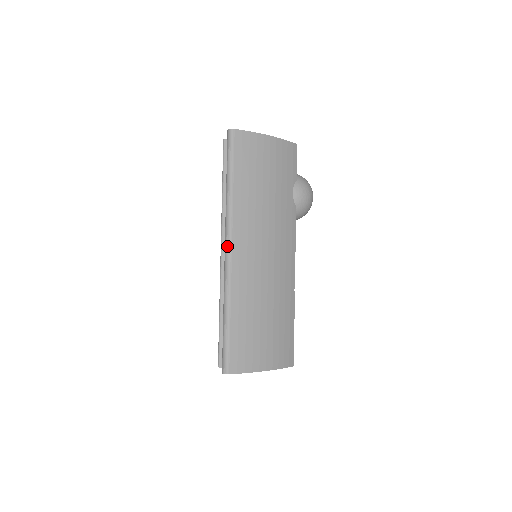
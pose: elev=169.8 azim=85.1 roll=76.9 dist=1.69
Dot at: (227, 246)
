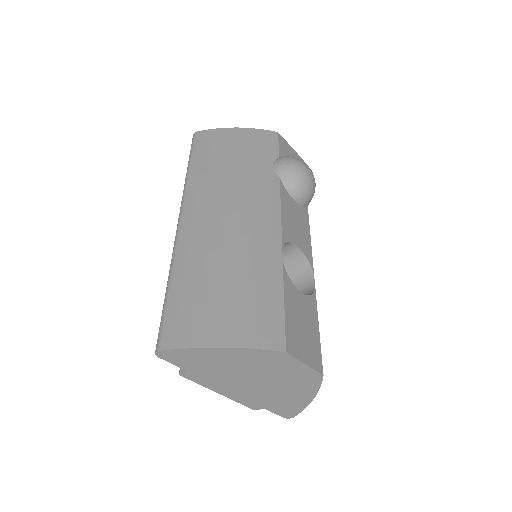
Dot at: (179, 217)
